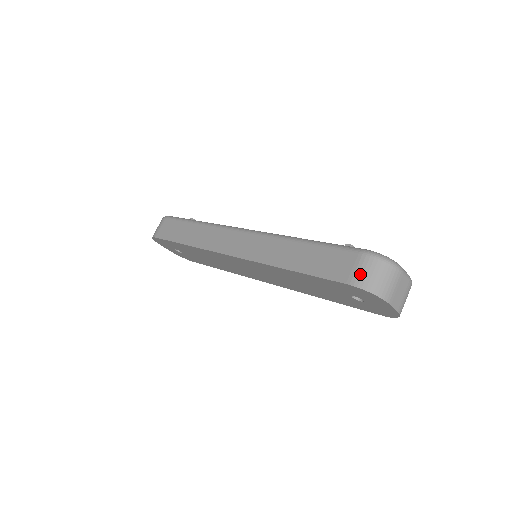
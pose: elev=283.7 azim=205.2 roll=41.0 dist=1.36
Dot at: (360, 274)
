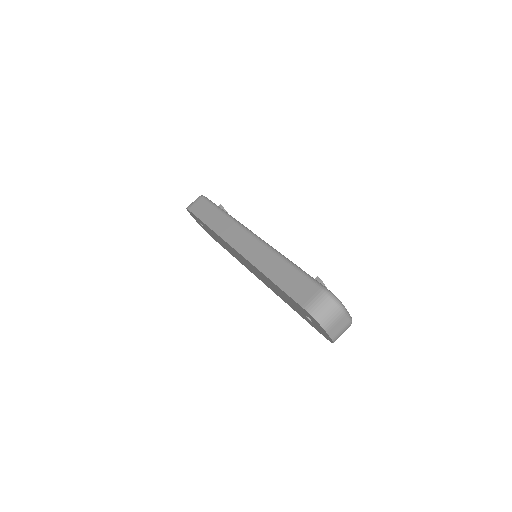
Dot at: (314, 304)
